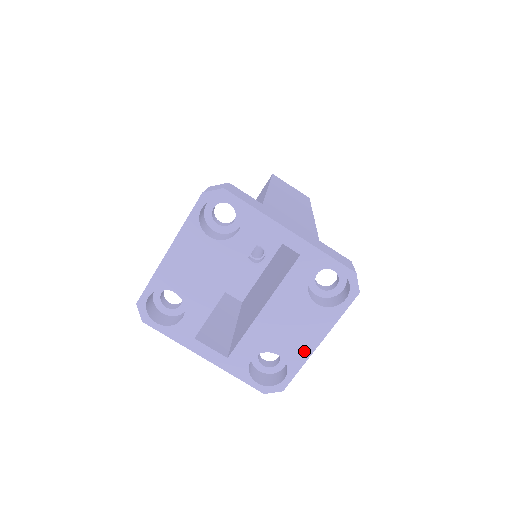
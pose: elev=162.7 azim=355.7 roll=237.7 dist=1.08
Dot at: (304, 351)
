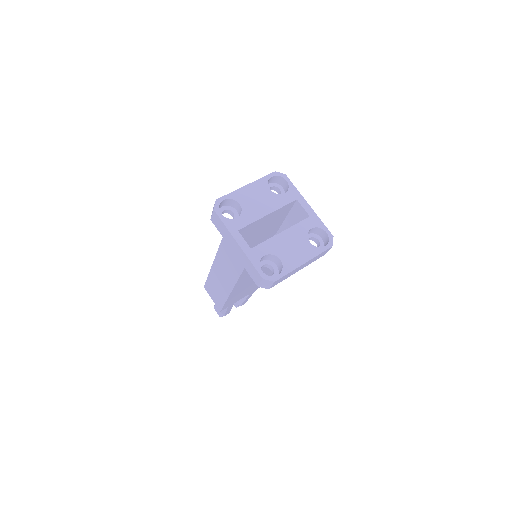
Dot at: (295, 263)
